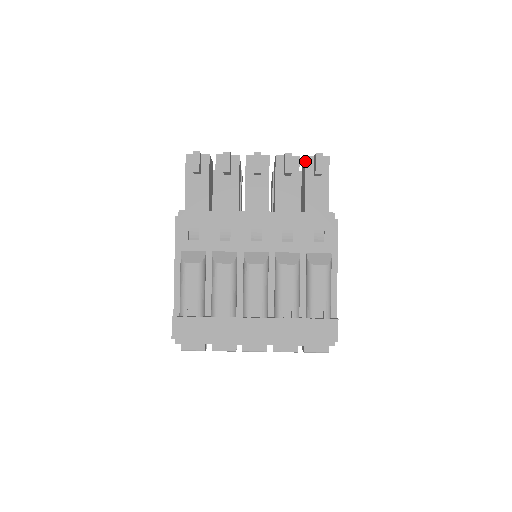
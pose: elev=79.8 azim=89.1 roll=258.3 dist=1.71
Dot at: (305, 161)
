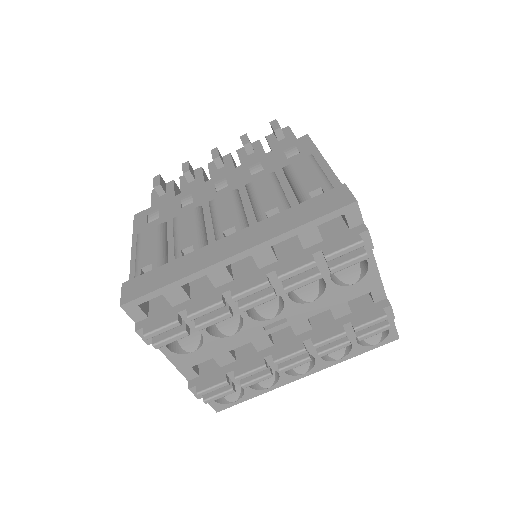
Dot at: occluded
